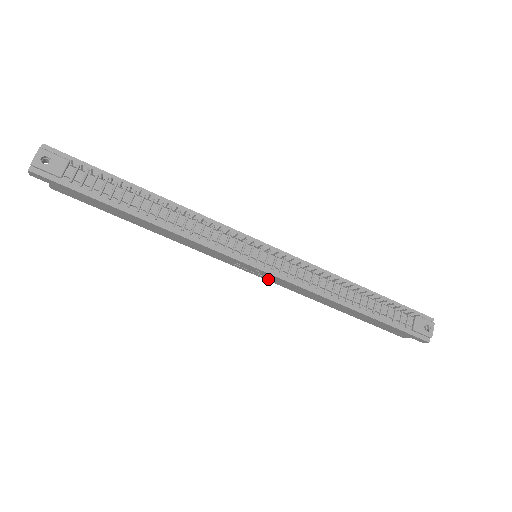
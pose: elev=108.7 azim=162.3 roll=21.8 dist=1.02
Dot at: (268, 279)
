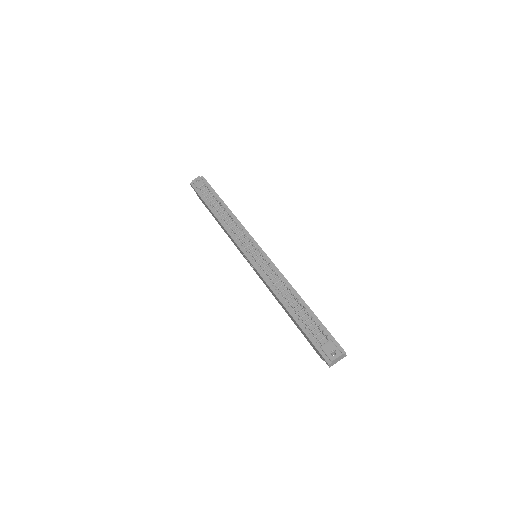
Dot at: (257, 273)
